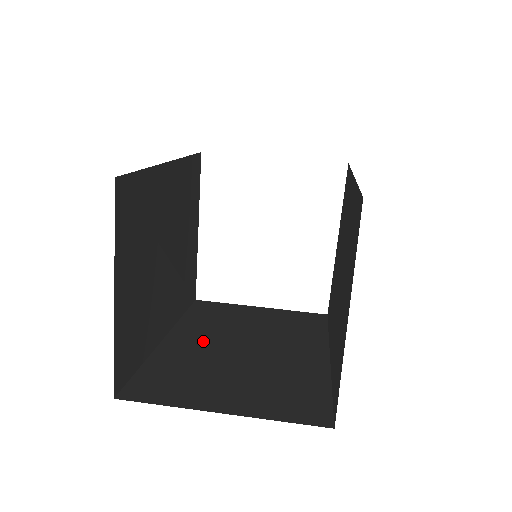
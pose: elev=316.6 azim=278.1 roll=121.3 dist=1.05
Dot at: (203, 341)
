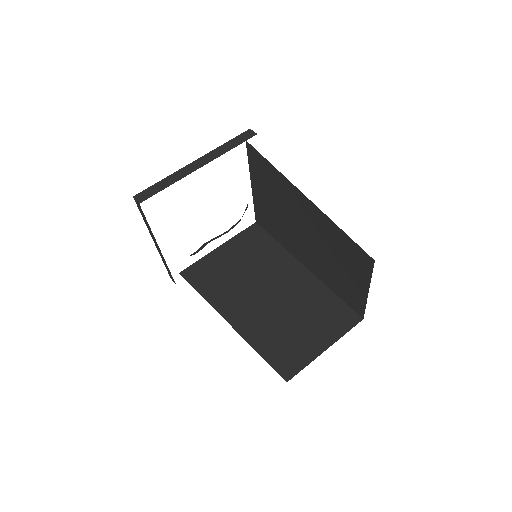
Dot at: (249, 311)
